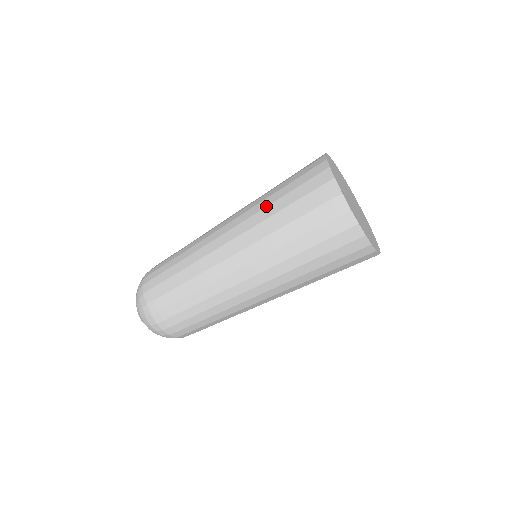
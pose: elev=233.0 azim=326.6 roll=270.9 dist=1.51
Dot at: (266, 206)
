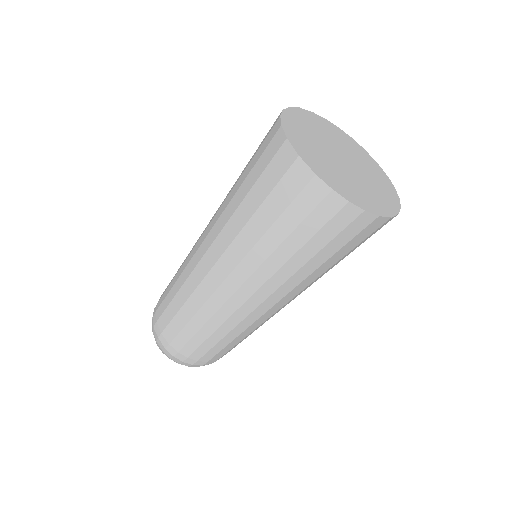
Dot at: (231, 198)
